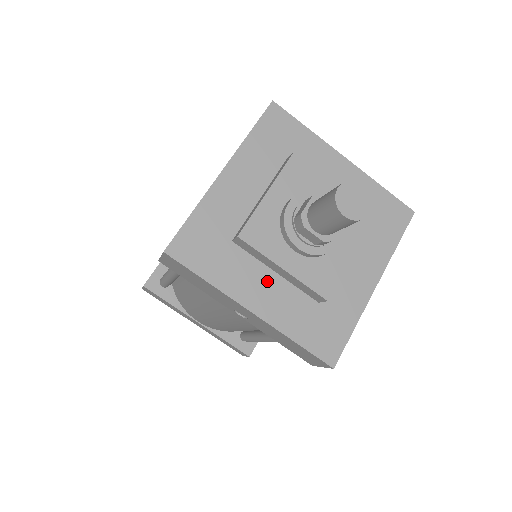
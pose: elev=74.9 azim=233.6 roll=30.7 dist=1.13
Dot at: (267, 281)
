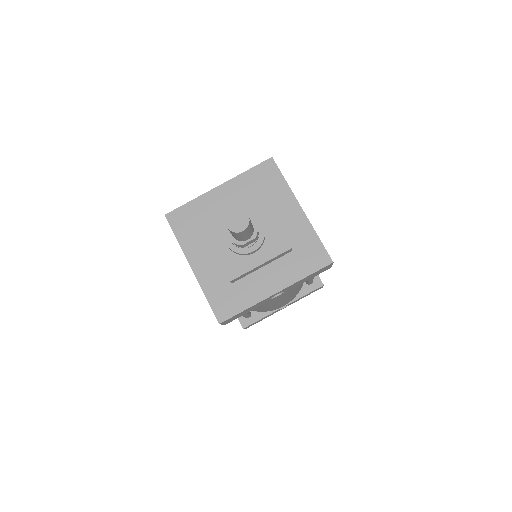
Dot at: (209, 256)
